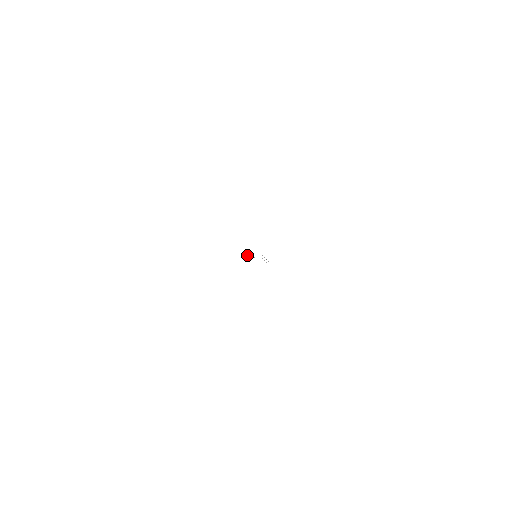
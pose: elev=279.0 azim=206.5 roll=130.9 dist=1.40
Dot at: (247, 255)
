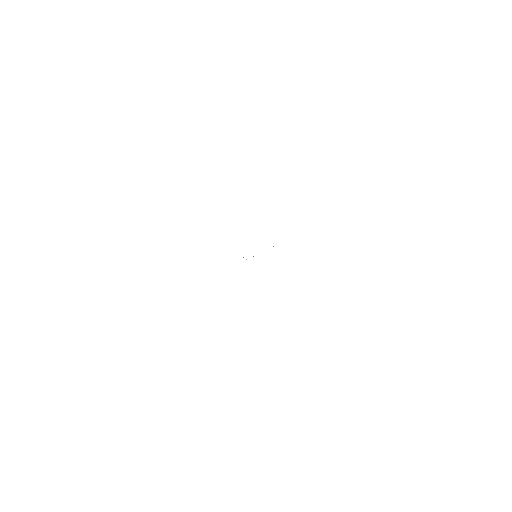
Dot at: occluded
